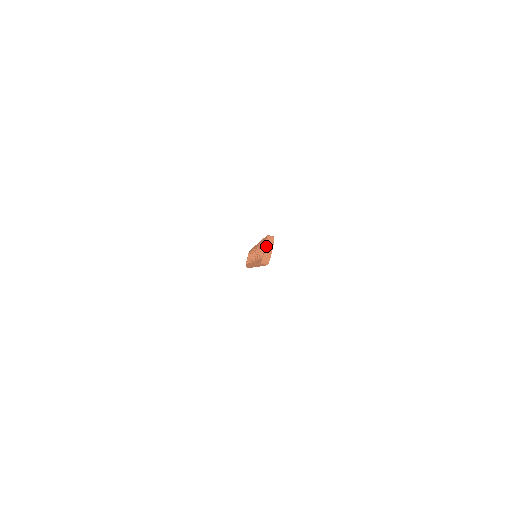
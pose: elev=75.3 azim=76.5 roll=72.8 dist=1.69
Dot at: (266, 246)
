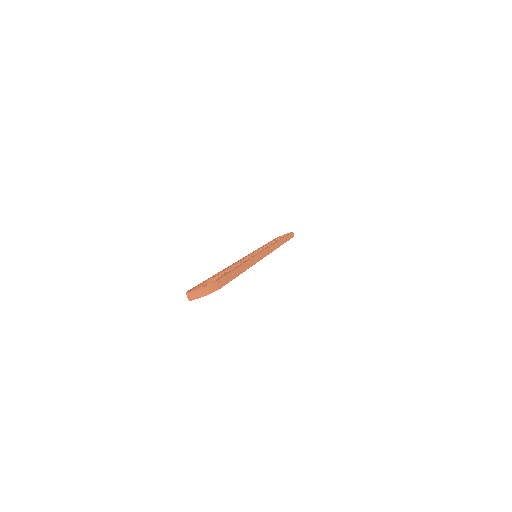
Dot at: (198, 290)
